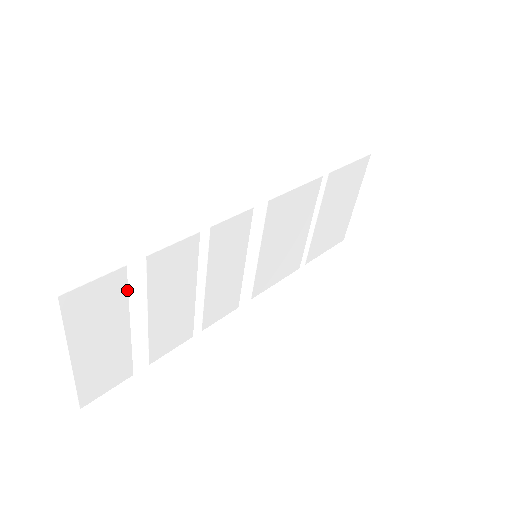
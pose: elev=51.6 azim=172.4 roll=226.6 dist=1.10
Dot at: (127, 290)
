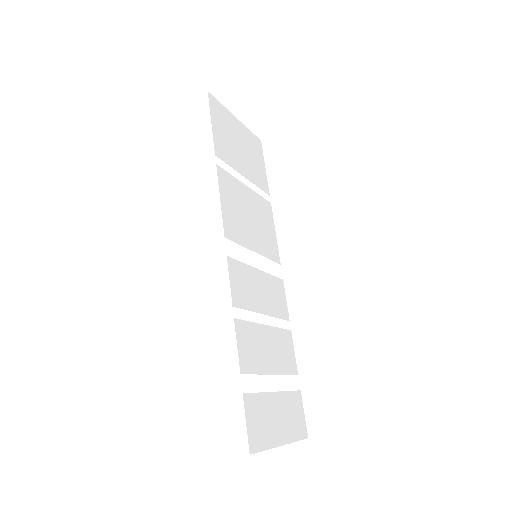
Dot at: (255, 393)
